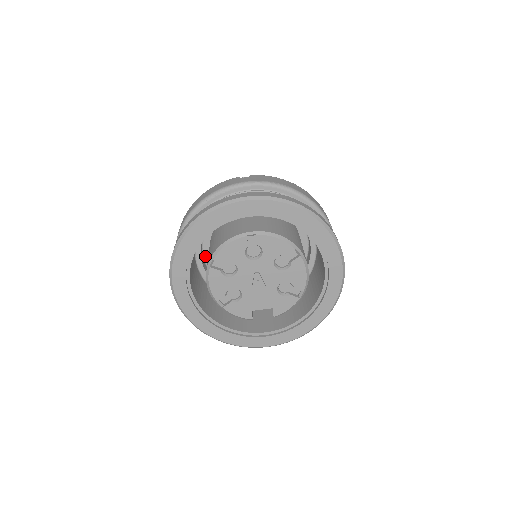
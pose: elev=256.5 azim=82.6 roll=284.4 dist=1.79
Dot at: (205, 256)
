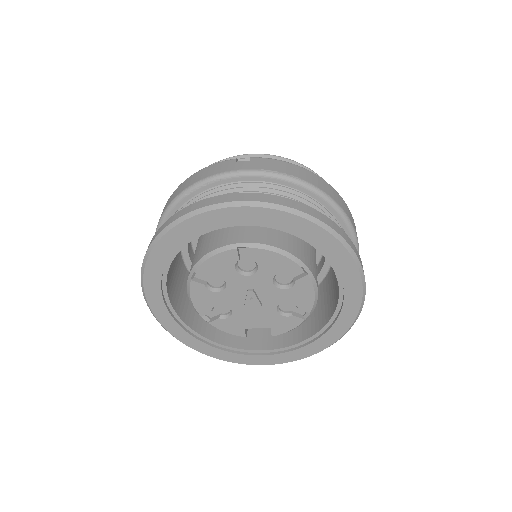
Dot at: (195, 248)
